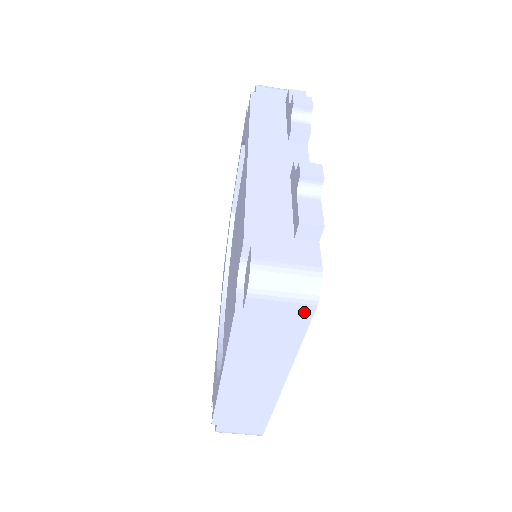
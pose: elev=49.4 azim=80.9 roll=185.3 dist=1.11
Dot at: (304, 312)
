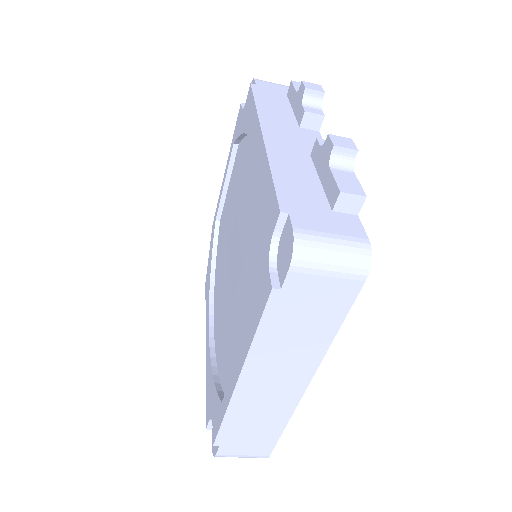
Dot at: (349, 291)
